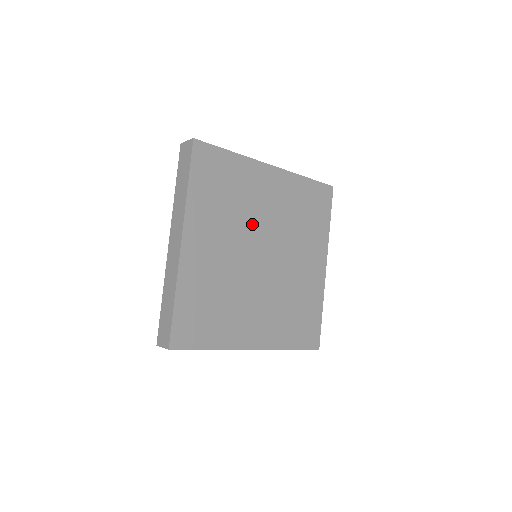
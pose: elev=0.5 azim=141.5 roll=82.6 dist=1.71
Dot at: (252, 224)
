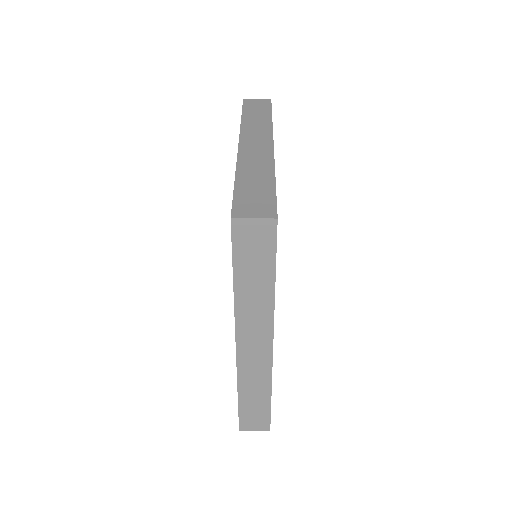
Dot at: occluded
